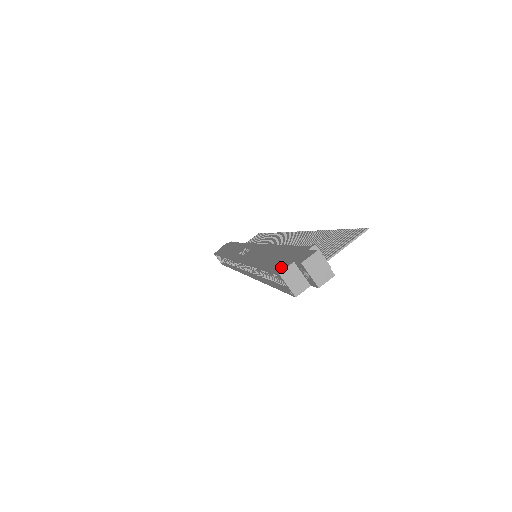
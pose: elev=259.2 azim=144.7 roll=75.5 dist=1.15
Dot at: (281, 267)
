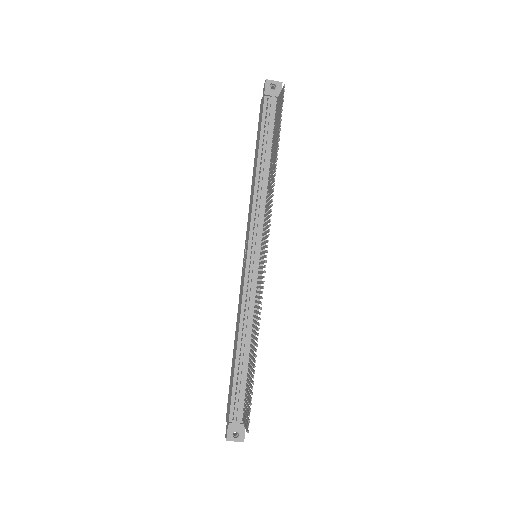
Dot at: (227, 412)
